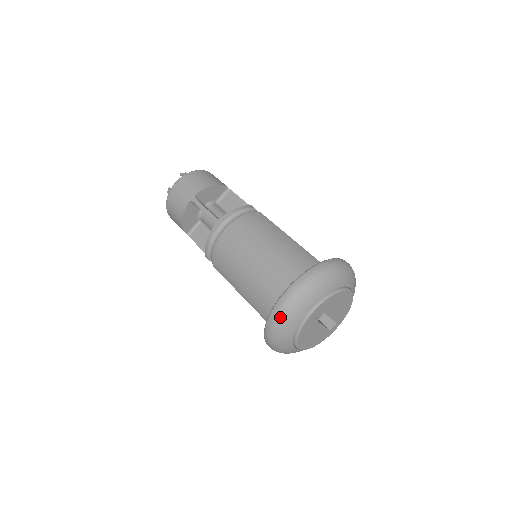
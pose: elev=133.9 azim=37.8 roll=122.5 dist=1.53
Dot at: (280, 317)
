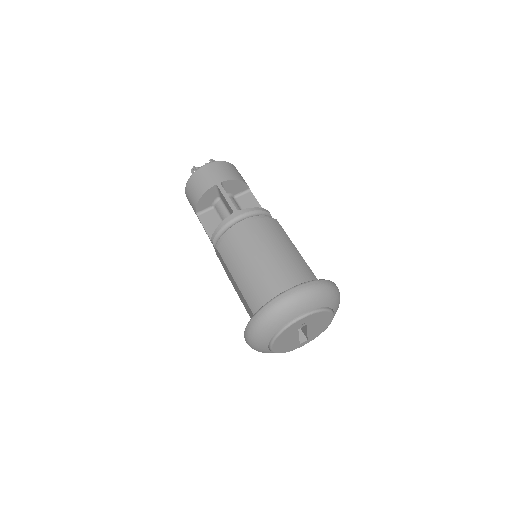
Dot at: (272, 312)
